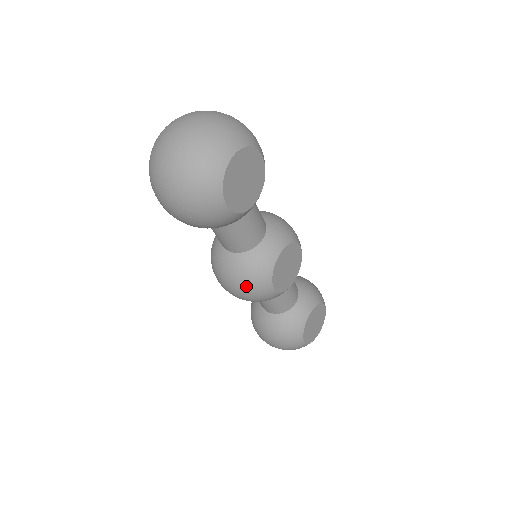
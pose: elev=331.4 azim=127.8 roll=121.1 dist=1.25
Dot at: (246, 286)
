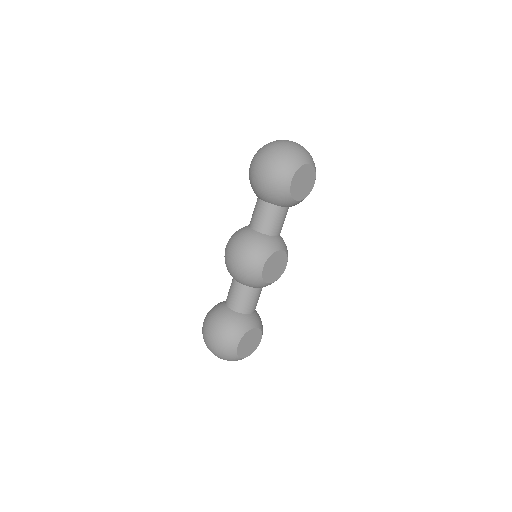
Dot at: (250, 252)
